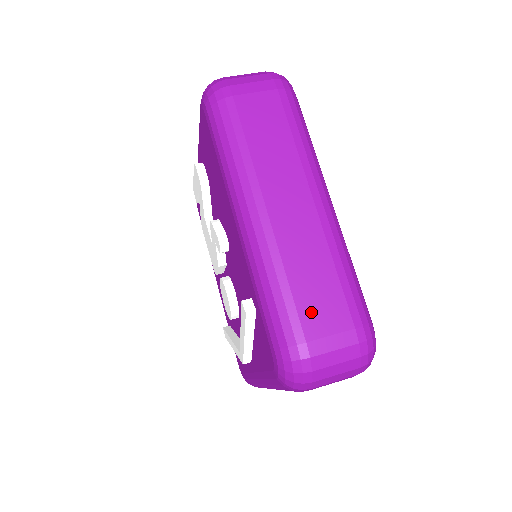
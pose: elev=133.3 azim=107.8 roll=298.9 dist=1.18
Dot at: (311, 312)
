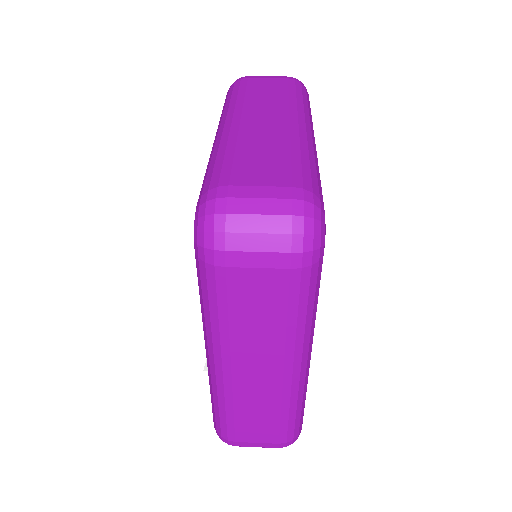
Dot at: (246, 431)
